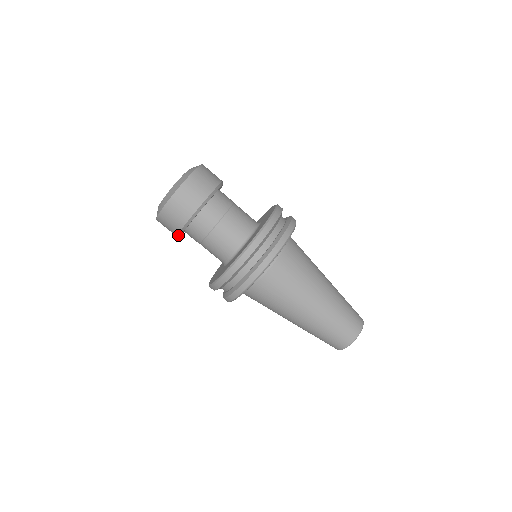
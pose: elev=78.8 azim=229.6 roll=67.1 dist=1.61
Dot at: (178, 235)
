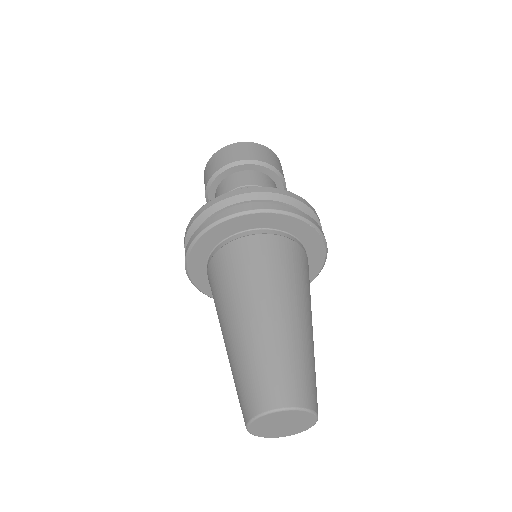
Dot at: (238, 162)
